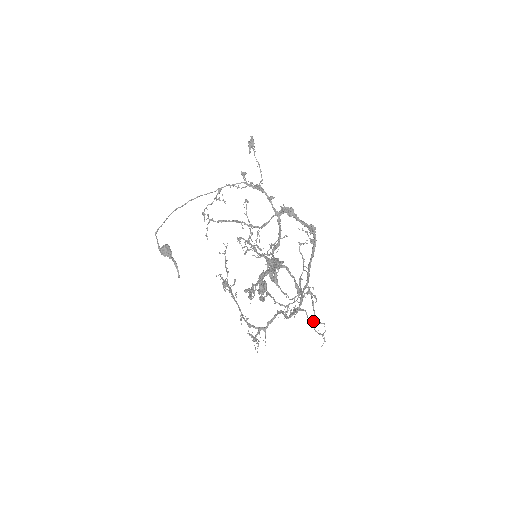
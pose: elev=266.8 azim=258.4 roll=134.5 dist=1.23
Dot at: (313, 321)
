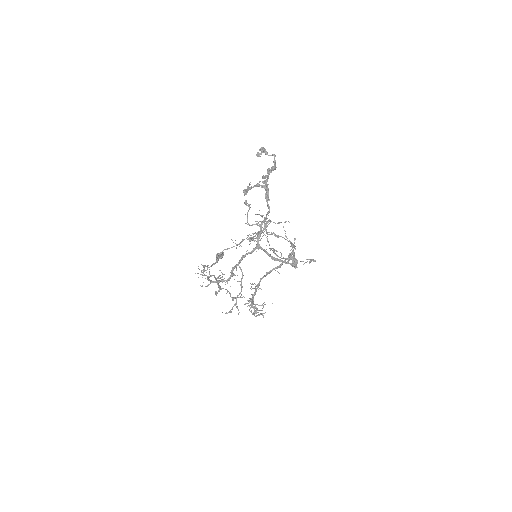
Dot at: occluded
